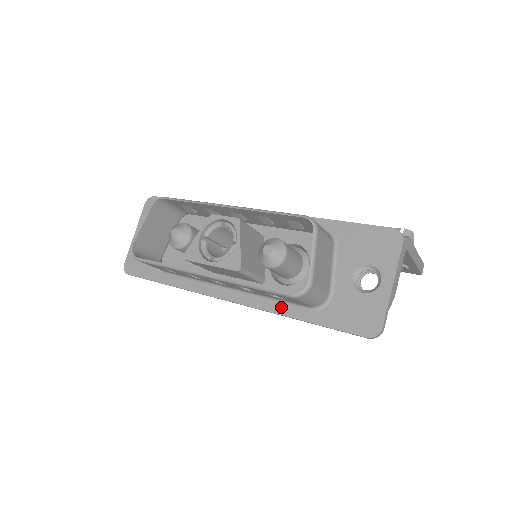
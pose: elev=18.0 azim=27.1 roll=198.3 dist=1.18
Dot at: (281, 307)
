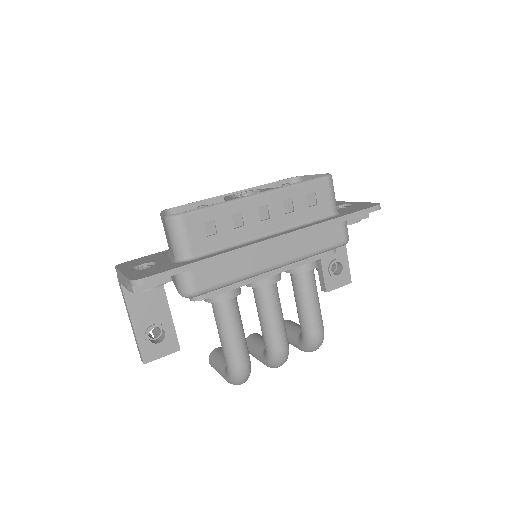
Dot at: (316, 222)
